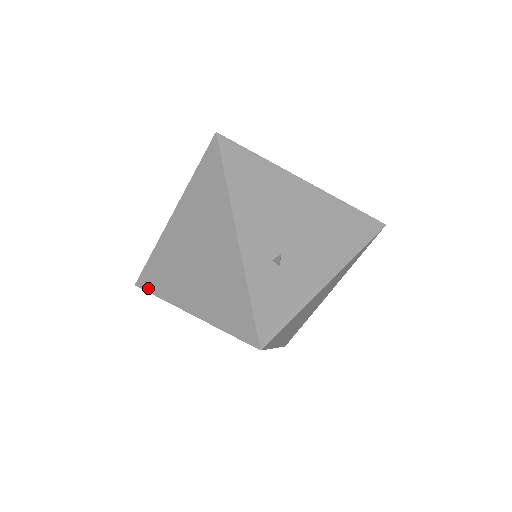
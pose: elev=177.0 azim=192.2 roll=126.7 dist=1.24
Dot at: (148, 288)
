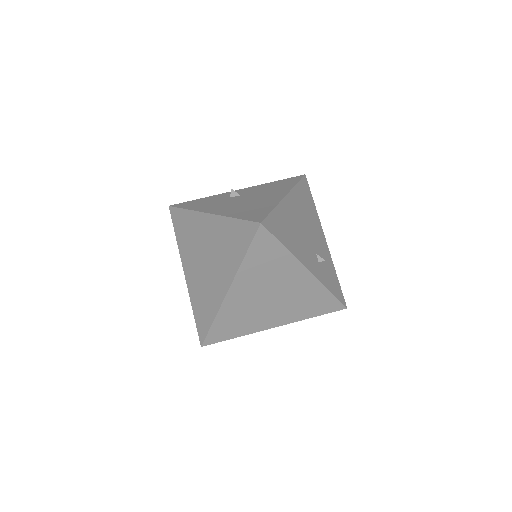
Dot at: (221, 340)
